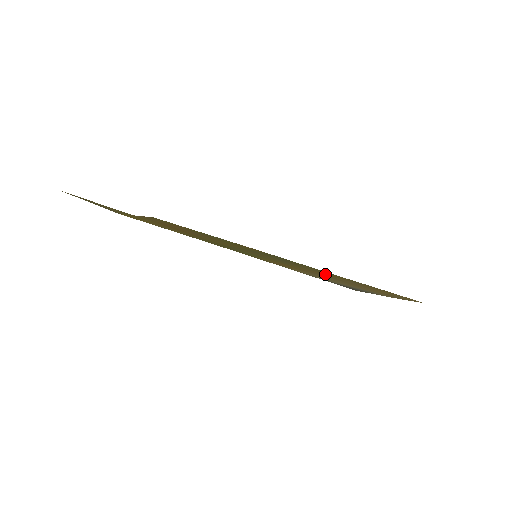
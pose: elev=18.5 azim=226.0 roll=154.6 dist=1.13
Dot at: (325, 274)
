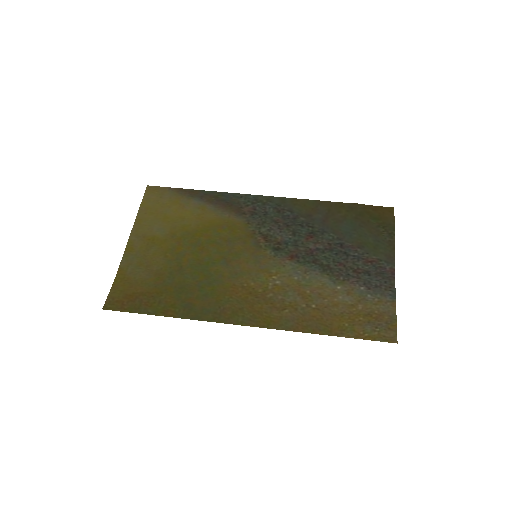
Dot at: (259, 313)
